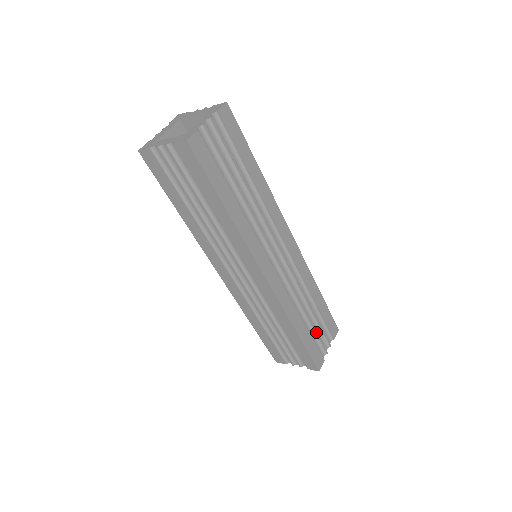
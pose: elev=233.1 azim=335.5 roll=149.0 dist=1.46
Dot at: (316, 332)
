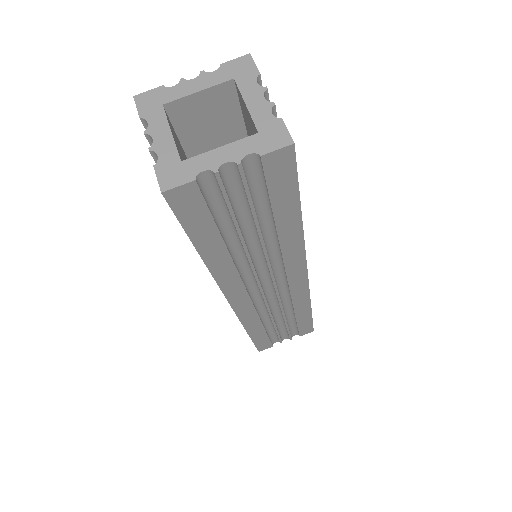
Dot at: (278, 333)
